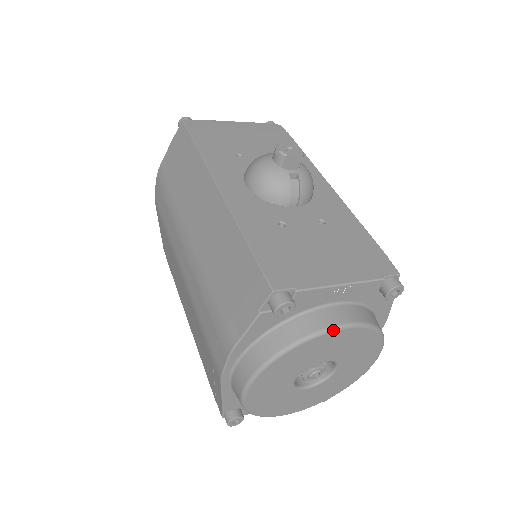
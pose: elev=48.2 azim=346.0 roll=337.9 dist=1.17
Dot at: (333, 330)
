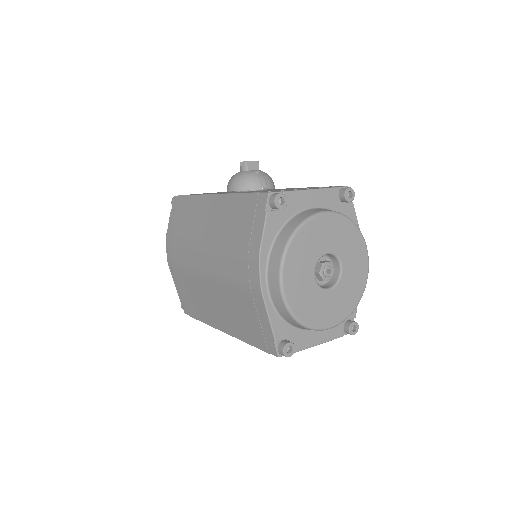
Dot at: (319, 214)
